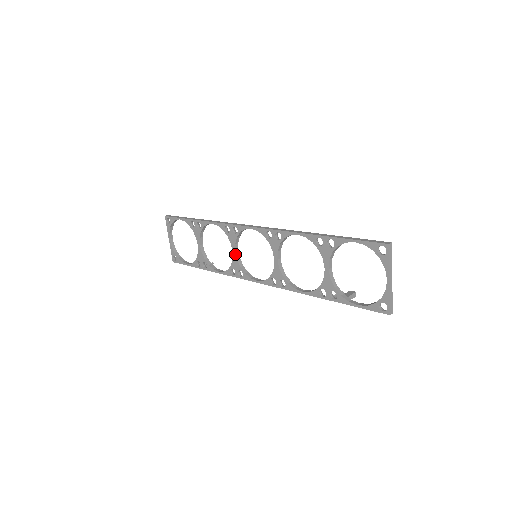
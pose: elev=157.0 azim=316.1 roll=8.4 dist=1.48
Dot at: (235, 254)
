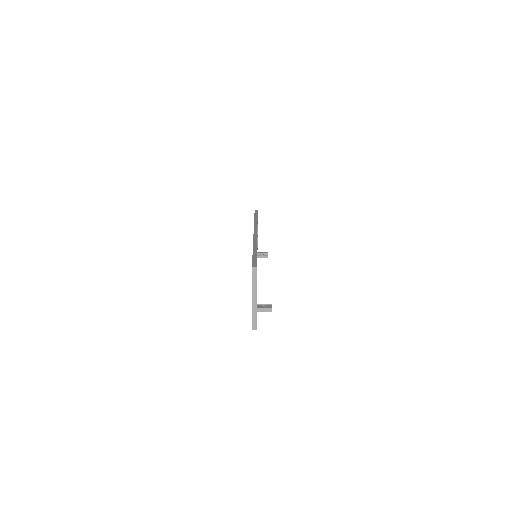
Dot at: occluded
